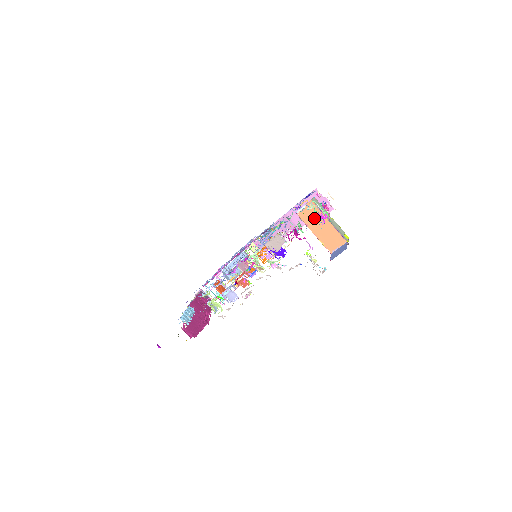
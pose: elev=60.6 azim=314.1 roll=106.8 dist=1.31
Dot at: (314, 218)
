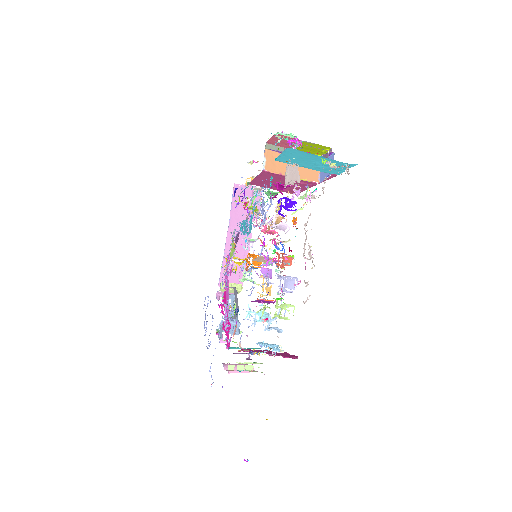
Dot at: (280, 163)
